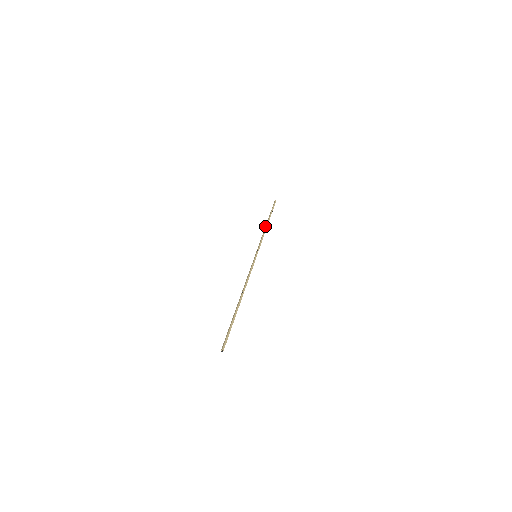
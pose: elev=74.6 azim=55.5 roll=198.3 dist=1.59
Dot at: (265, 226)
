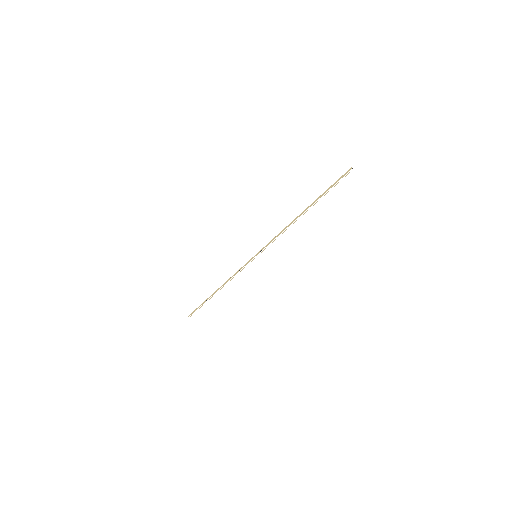
Dot at: occluded
